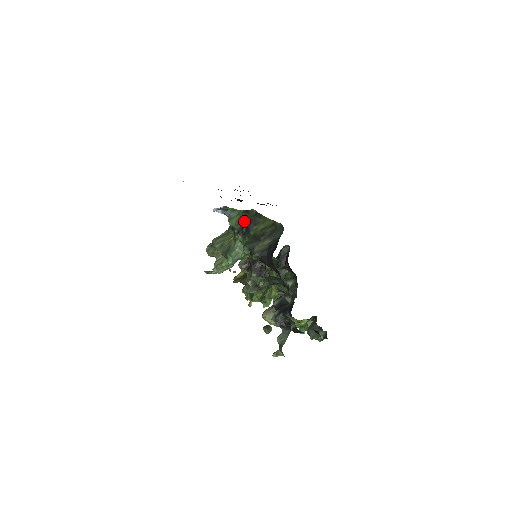
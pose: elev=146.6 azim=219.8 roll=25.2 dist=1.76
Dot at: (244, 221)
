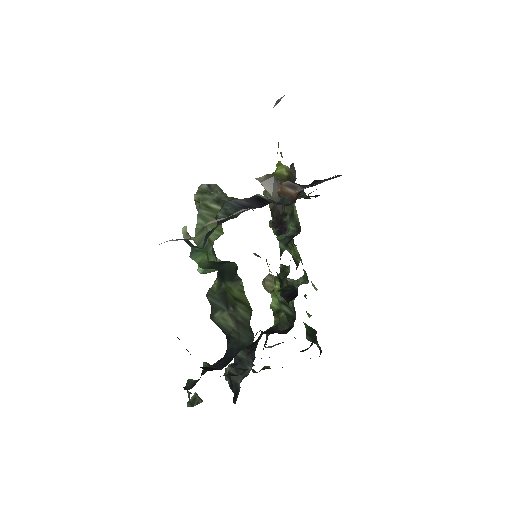
Dot at: (215, 266)
